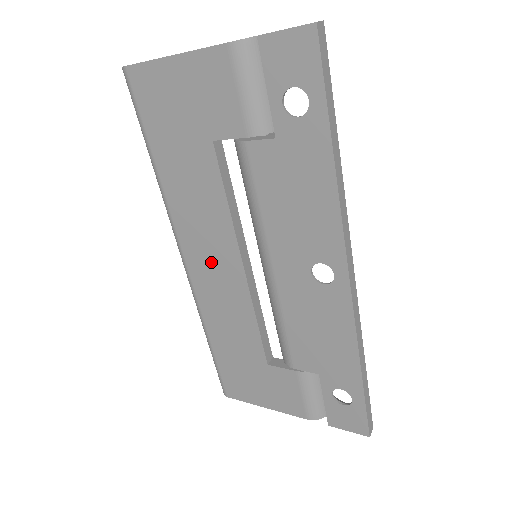
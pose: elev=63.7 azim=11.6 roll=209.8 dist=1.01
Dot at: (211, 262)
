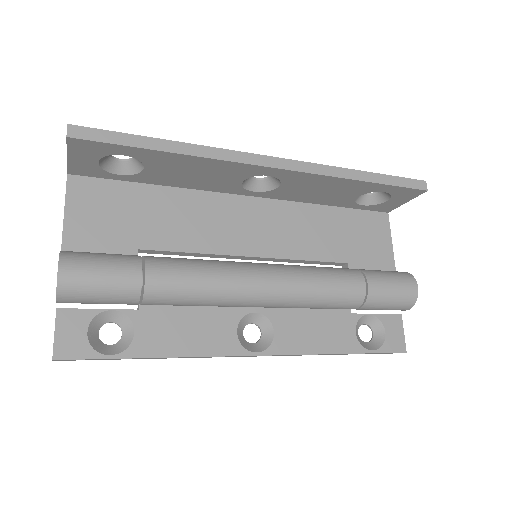
Dot at: occluded
